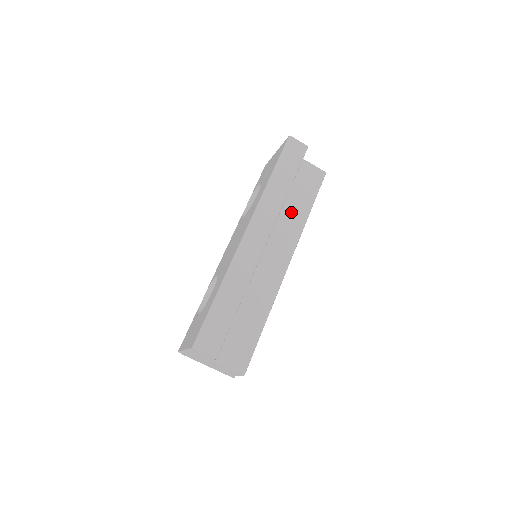
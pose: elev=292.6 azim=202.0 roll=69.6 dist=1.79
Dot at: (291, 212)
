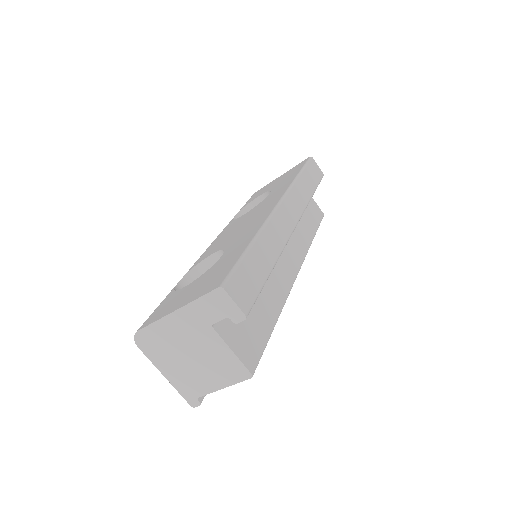
Dot at: (300, 227)
